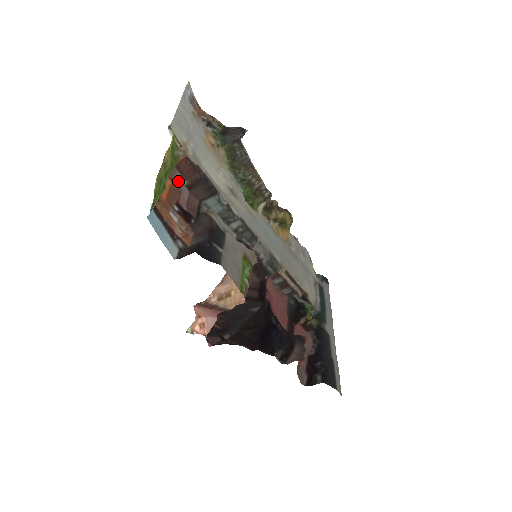
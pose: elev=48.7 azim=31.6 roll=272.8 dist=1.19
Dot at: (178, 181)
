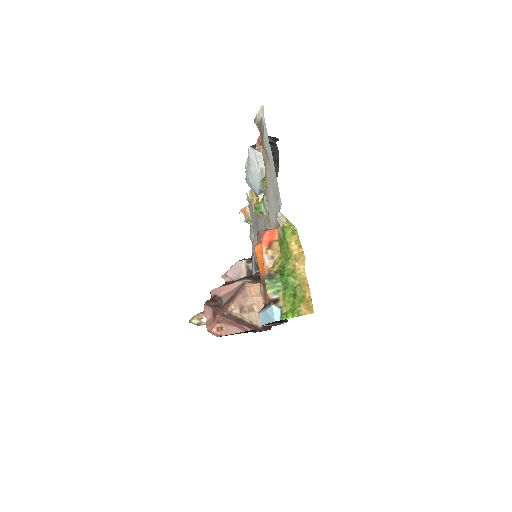
Dot at: occluded
